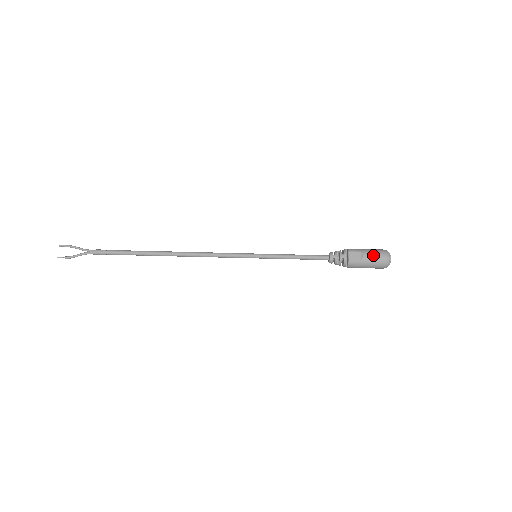
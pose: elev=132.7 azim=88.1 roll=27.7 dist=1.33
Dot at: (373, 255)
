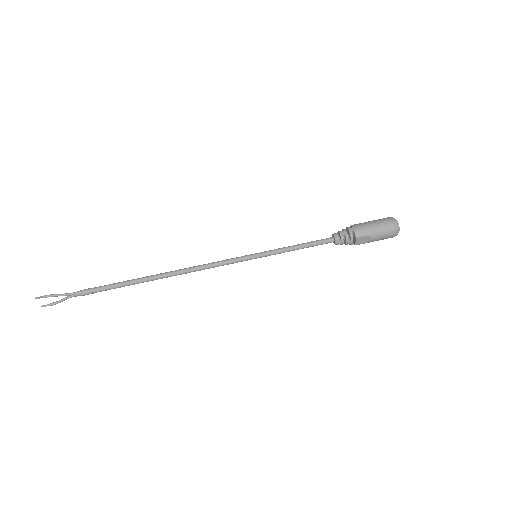
Dot at: (382, 236)
